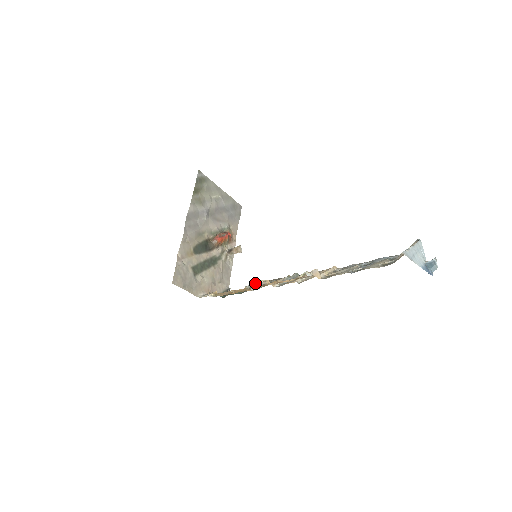
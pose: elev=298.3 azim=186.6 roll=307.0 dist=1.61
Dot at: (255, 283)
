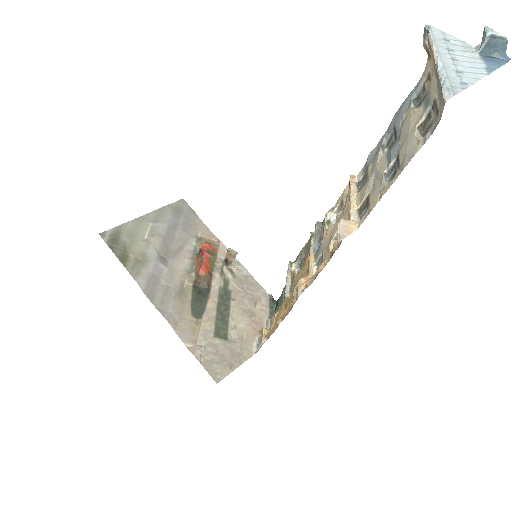
Dot at: (288, 276)
